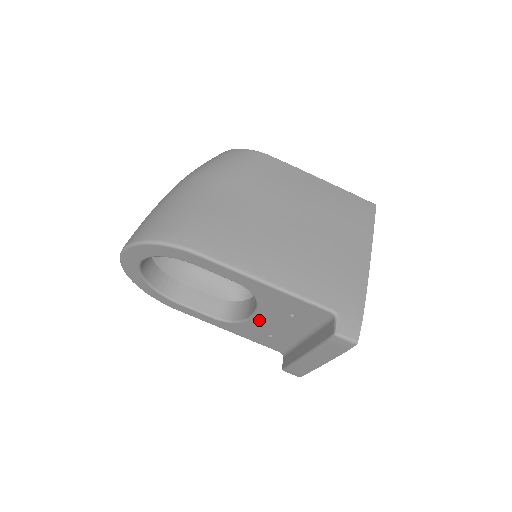
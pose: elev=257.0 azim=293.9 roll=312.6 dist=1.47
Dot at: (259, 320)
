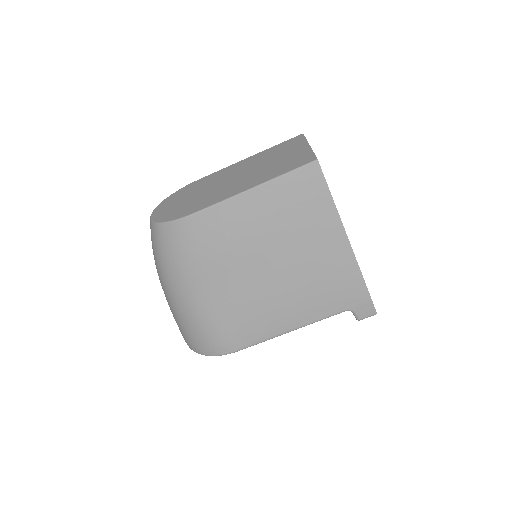
Dot at: occluded
